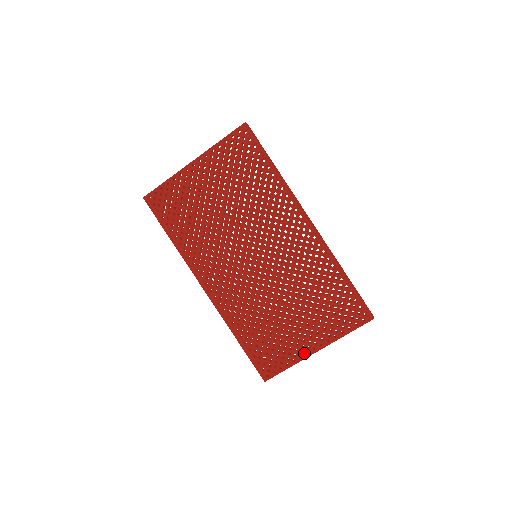
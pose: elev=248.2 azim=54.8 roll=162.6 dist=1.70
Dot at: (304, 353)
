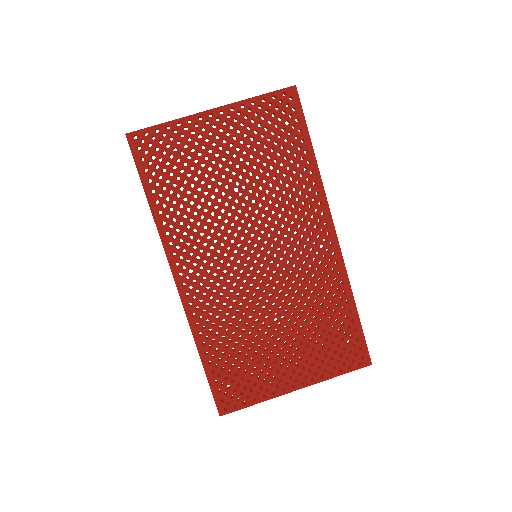
Dot at: (280, 389)
